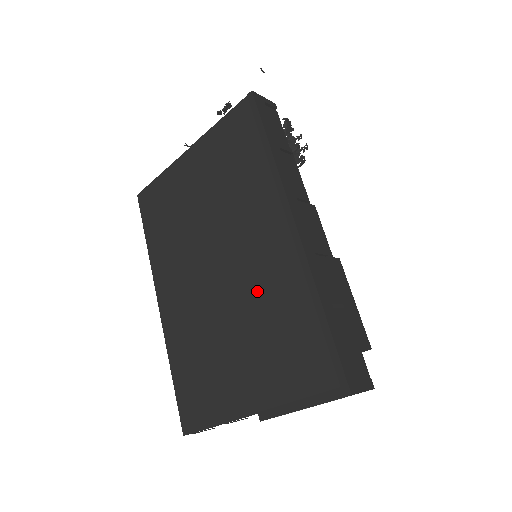
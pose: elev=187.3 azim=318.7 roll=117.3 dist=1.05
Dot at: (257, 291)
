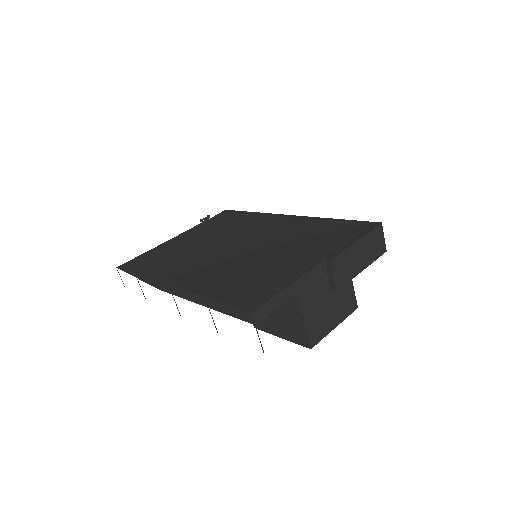
Dot at: (280, 236)
